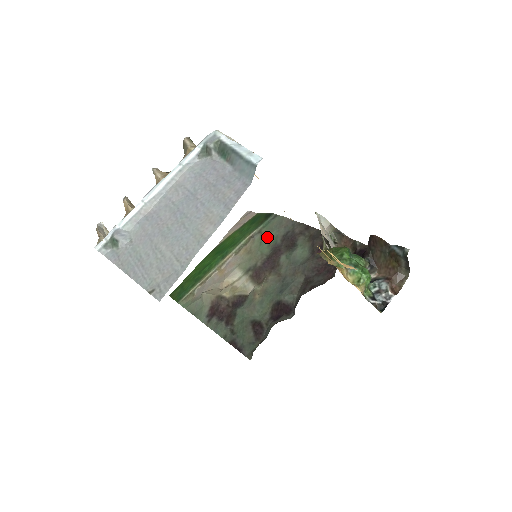
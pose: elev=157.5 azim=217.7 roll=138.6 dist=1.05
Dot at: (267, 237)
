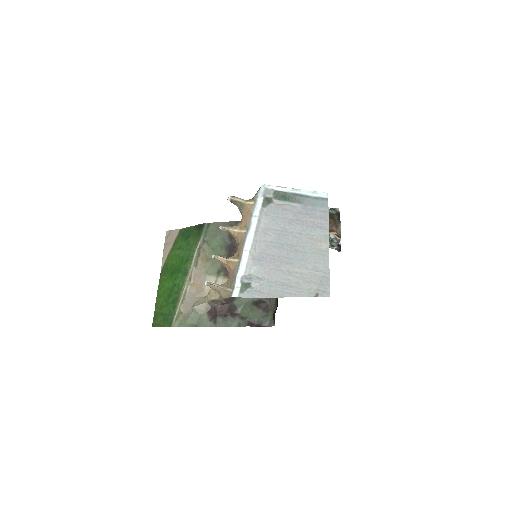
Dot at: (215, 242)
